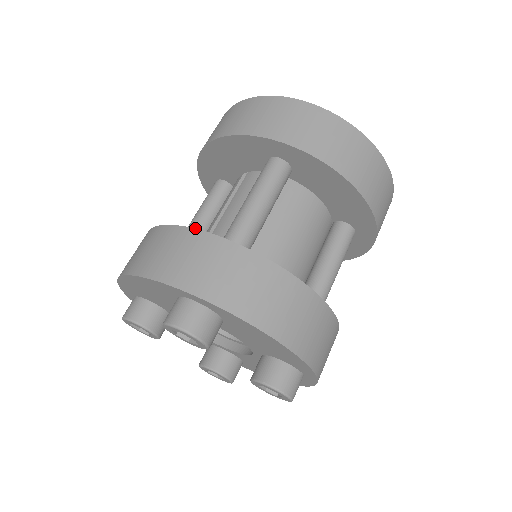
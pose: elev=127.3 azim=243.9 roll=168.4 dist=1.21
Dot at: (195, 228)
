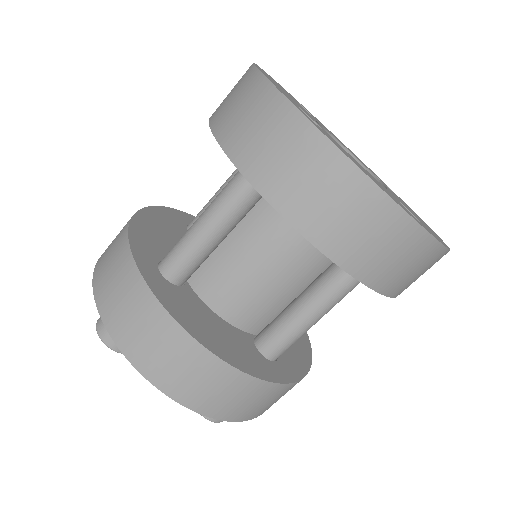
Dot at: occluded
